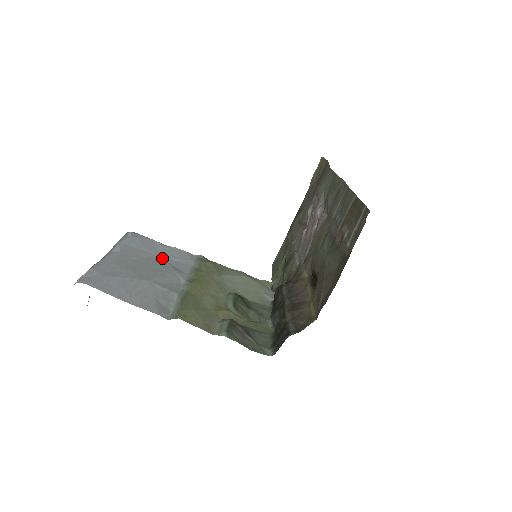
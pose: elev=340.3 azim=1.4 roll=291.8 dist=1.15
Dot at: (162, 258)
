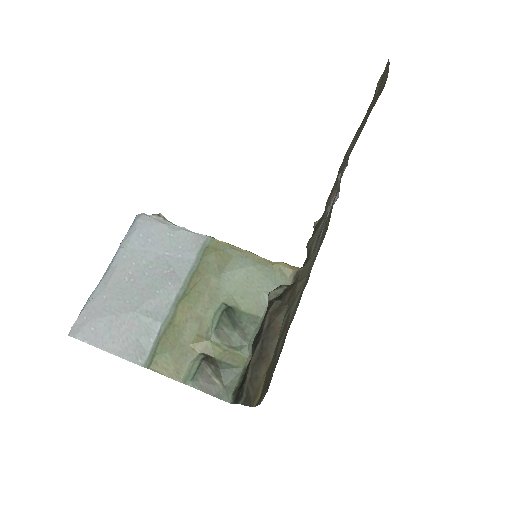
Dot at: (163, 257)
